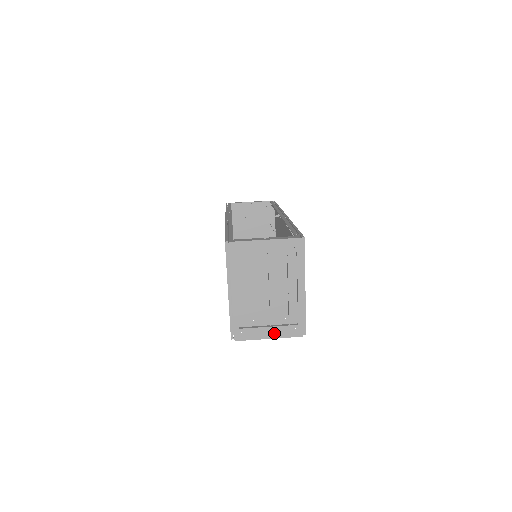
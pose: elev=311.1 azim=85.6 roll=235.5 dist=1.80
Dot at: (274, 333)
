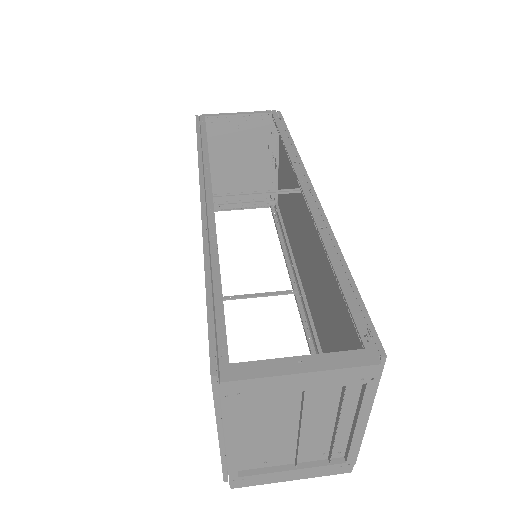
Dot at: (301, 474)
